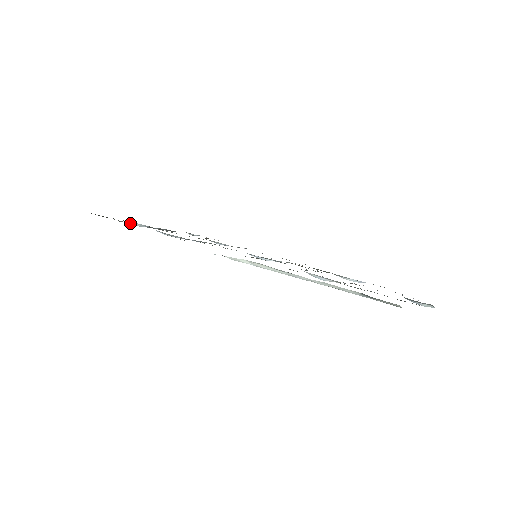
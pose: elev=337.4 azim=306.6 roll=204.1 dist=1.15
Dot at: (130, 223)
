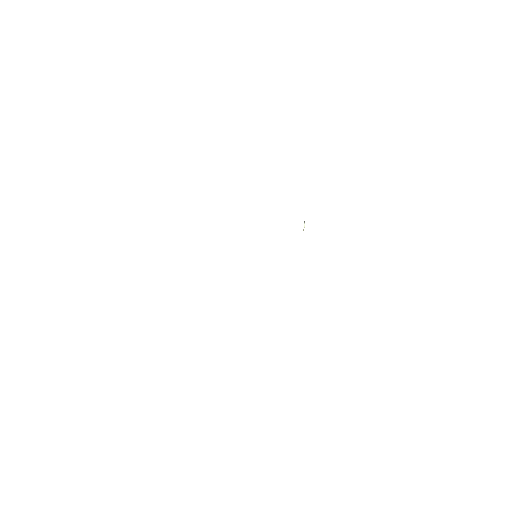
Dot at: occluded
